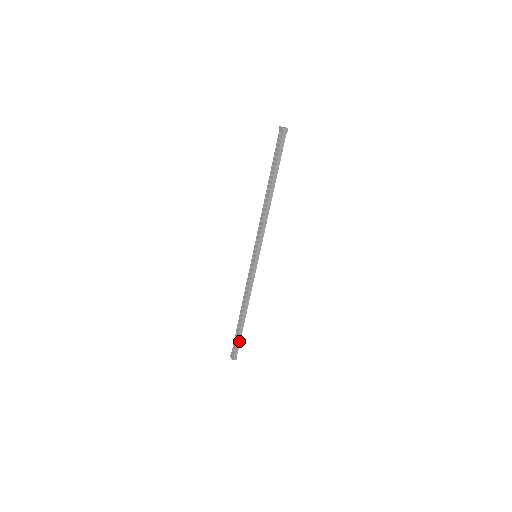
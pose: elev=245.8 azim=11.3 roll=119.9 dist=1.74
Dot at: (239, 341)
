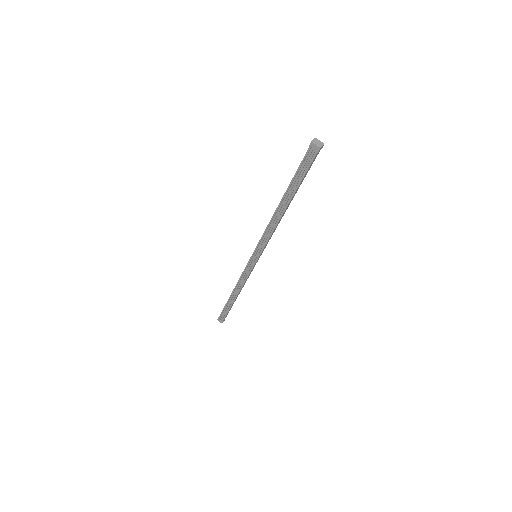
Dot at: occluded
